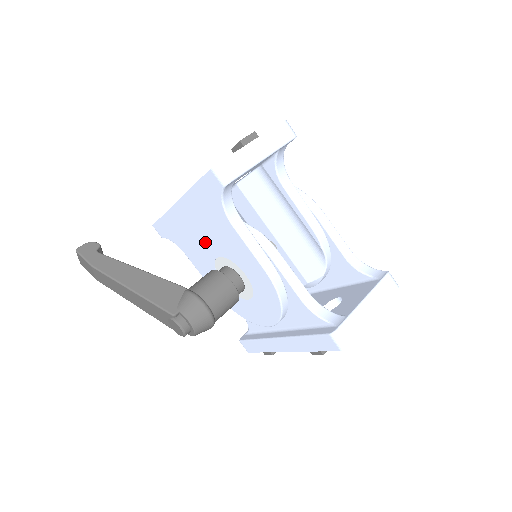
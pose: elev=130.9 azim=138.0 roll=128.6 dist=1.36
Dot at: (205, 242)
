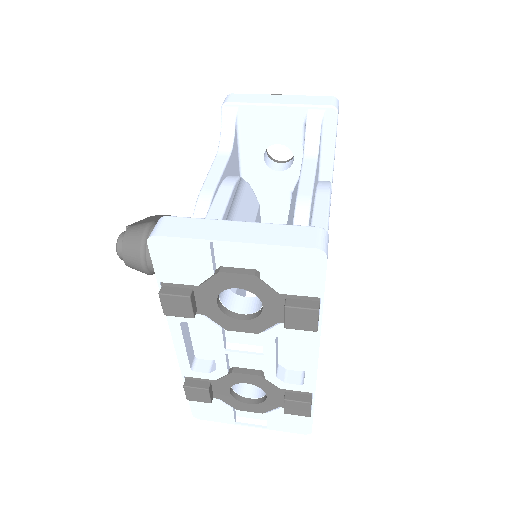
Dot at: occluded
